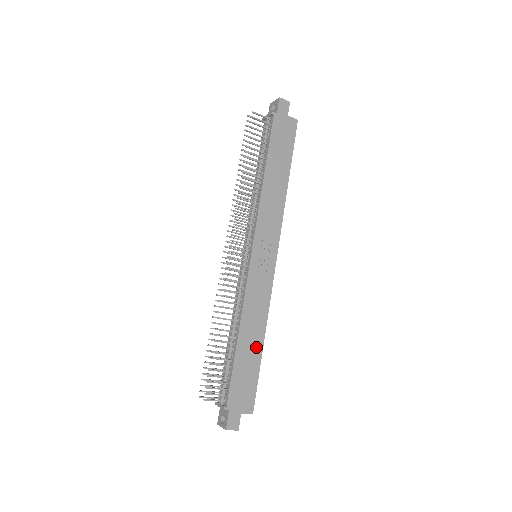
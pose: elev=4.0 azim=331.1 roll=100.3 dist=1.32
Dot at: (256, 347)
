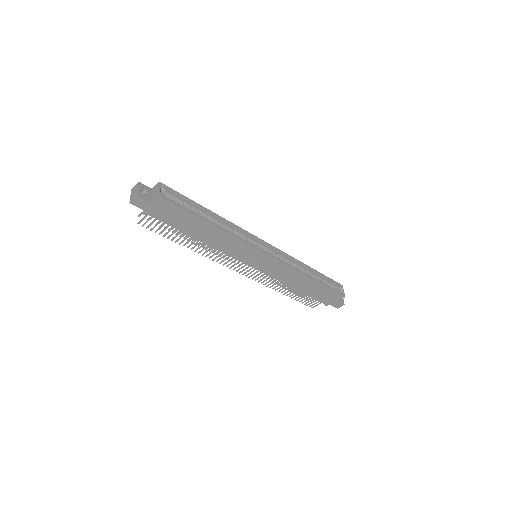
Dot at: (311, 284)
